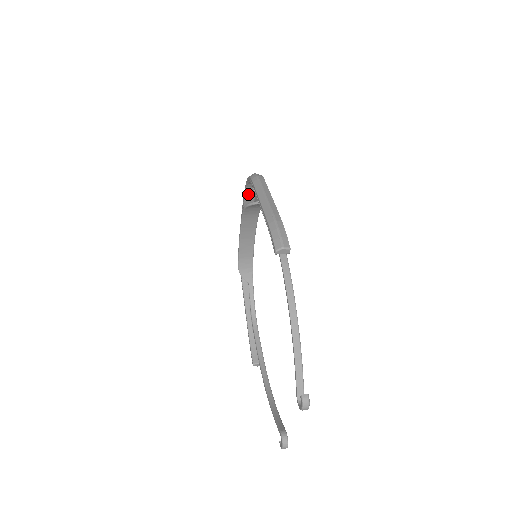
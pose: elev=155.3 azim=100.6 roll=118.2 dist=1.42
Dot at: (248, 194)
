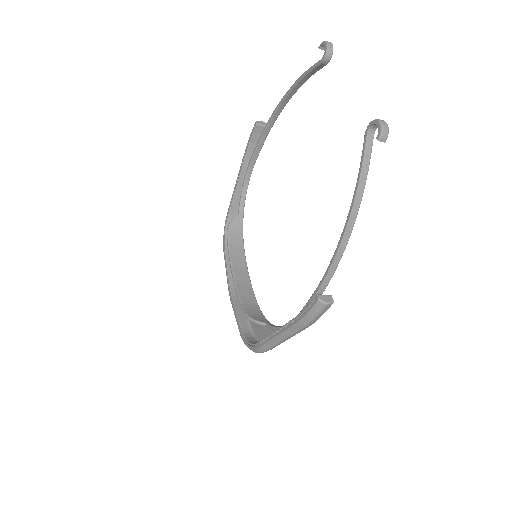
Dot at: (228, 258)
